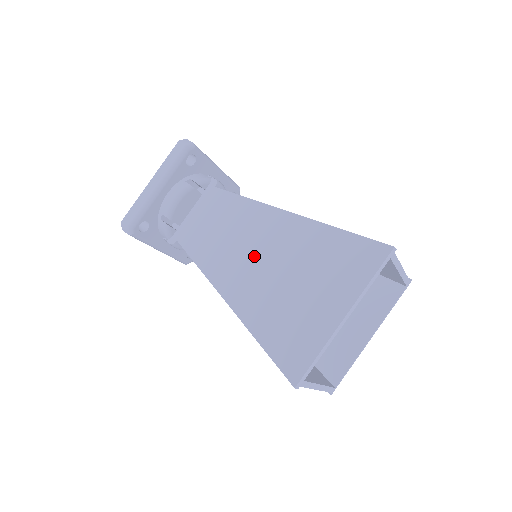
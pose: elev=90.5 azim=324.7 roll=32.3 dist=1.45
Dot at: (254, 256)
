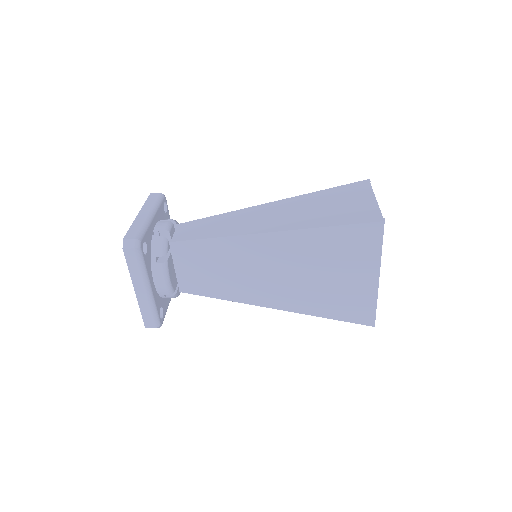
Dot at: (273, 274)
